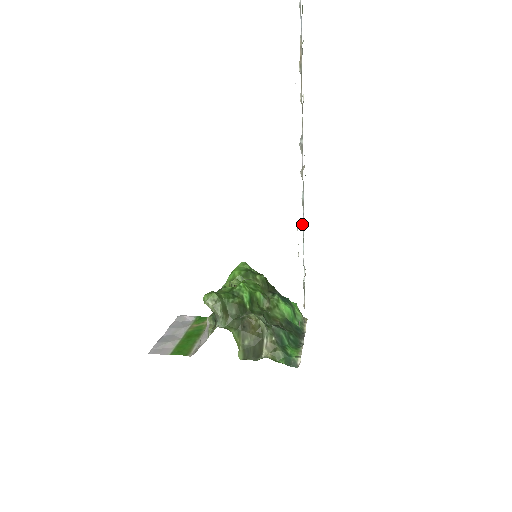
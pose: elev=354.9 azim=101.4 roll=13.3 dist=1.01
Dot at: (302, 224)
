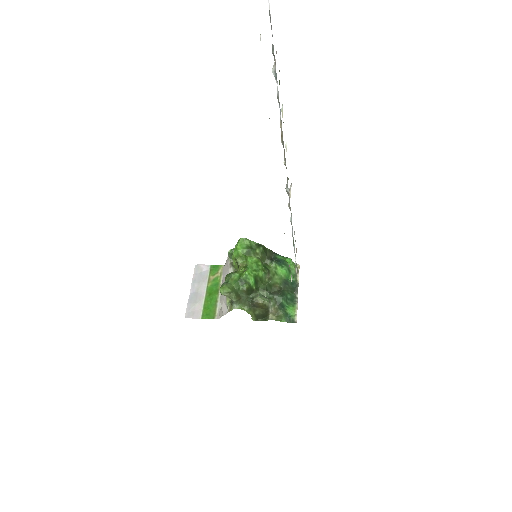
Dot at: (292, 235)
